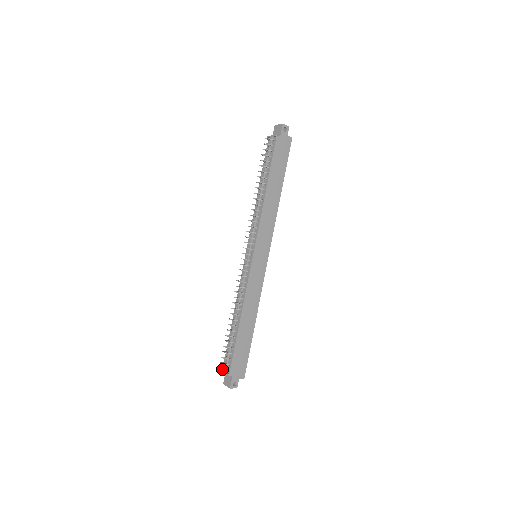
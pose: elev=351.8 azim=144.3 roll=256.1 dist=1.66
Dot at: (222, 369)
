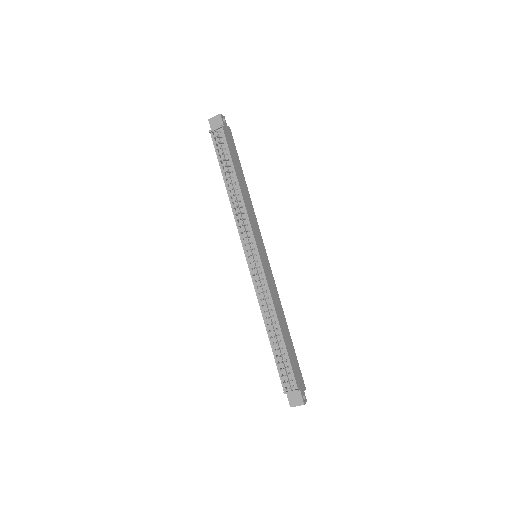
Dot at: (289, 388)
